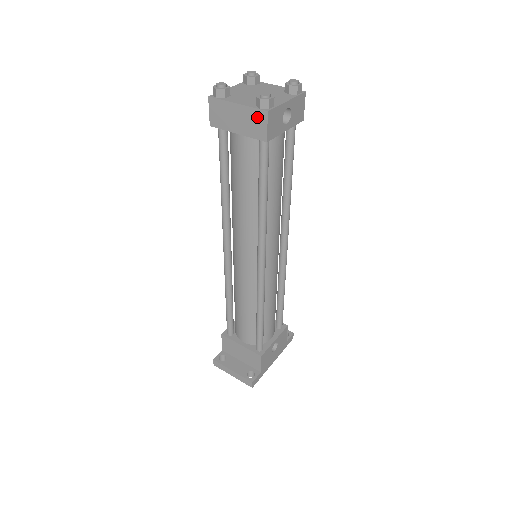
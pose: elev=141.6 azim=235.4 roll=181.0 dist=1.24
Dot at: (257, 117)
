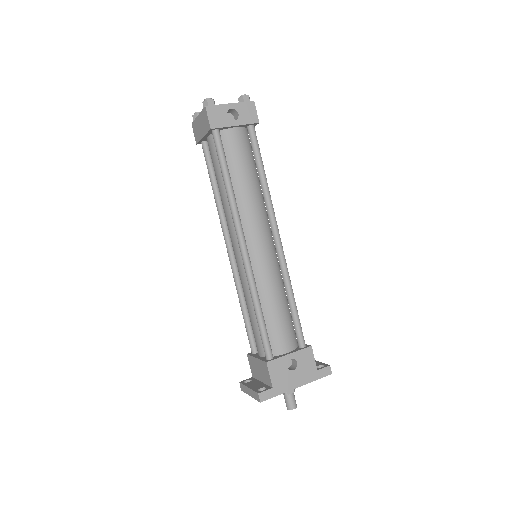
Dot at: (204, 115)
